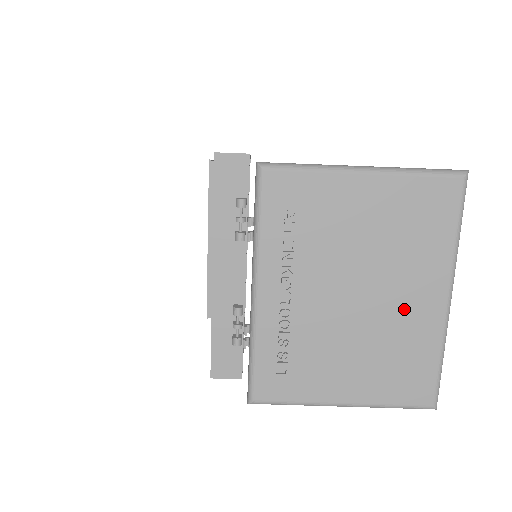
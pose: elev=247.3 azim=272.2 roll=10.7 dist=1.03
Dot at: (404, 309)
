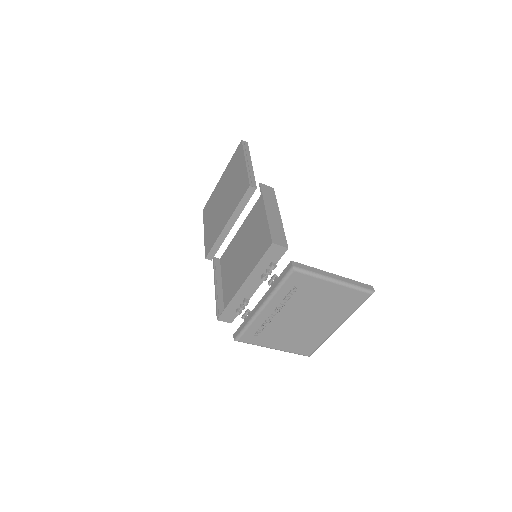
Dot at: (319, 327)
